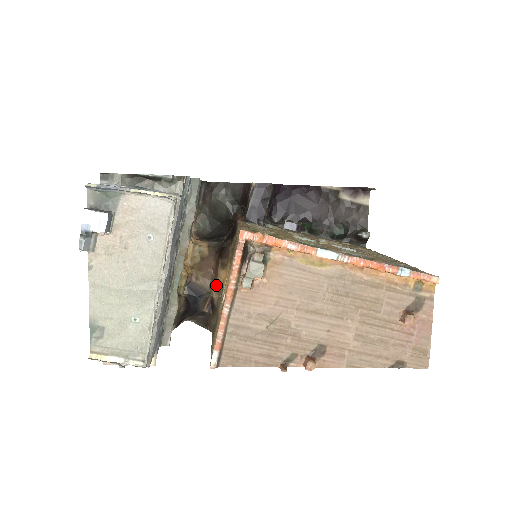
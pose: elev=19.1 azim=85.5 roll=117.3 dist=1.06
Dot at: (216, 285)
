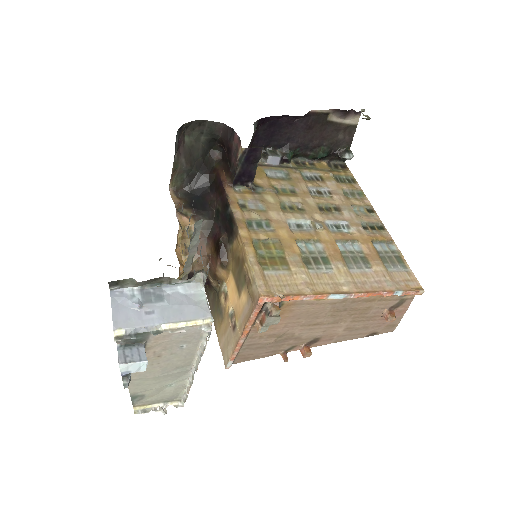
Dot at: (215, 277)
